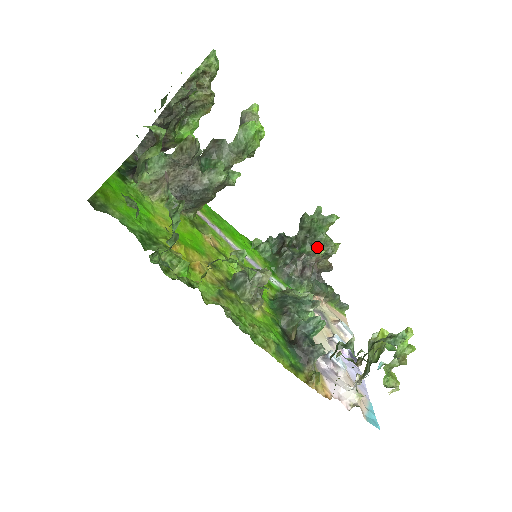
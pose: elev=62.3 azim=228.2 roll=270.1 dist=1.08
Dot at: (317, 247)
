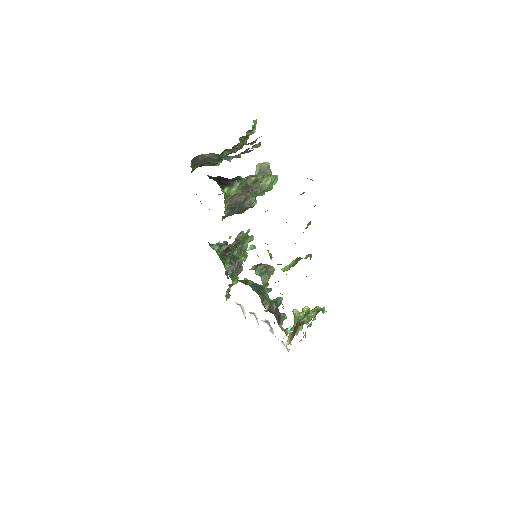
Dot at: occluded
